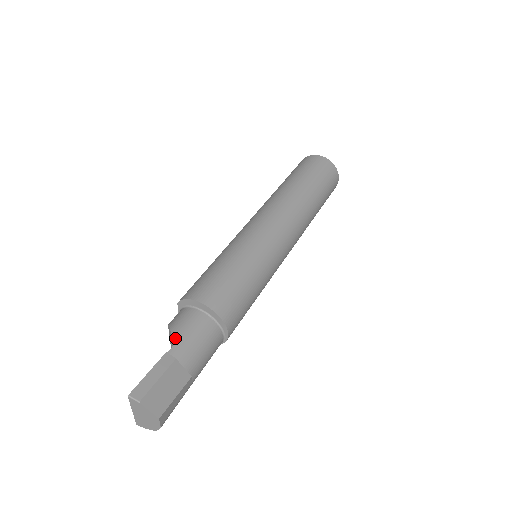
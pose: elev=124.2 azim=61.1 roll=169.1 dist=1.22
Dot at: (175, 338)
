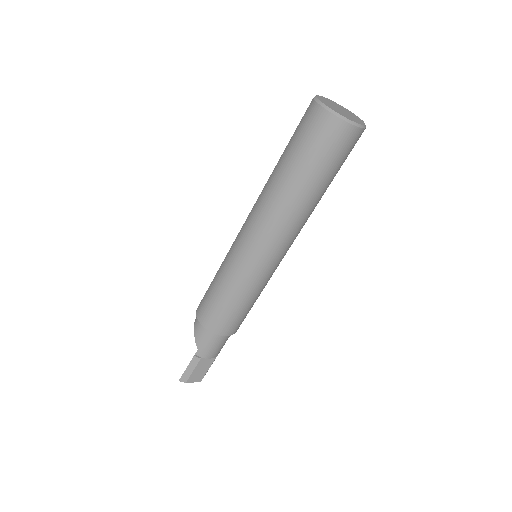
Dot at: (198, 345)
